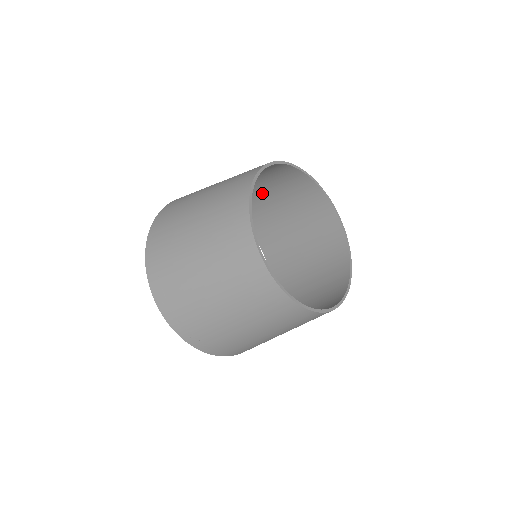
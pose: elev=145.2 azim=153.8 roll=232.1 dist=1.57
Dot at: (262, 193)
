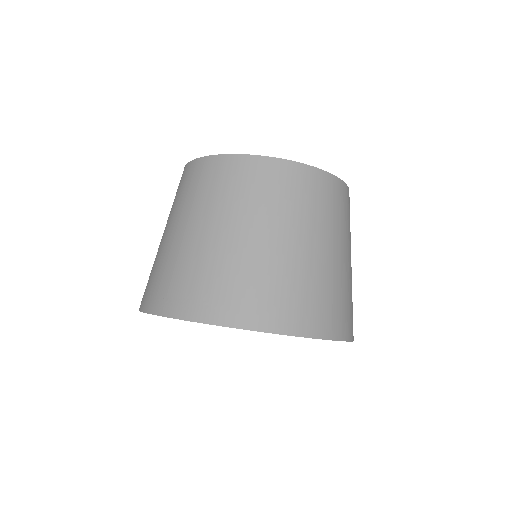
Dot at: occluded
